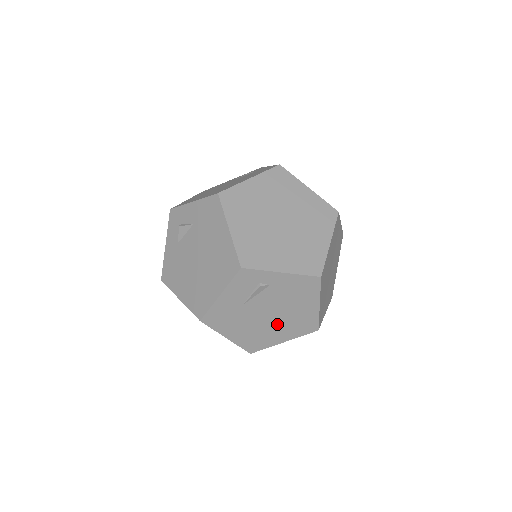
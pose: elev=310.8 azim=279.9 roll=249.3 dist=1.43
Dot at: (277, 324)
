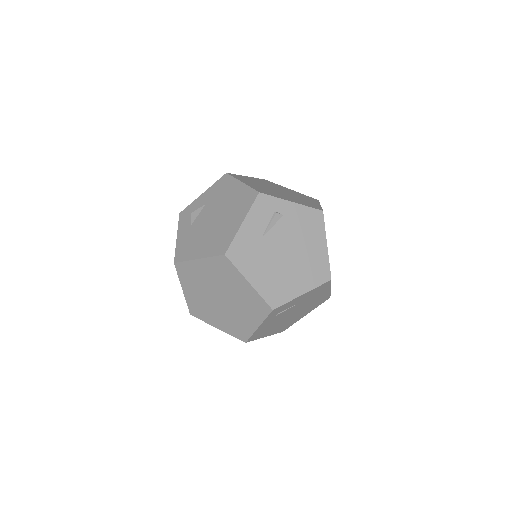
Dot at: (294, 267)
